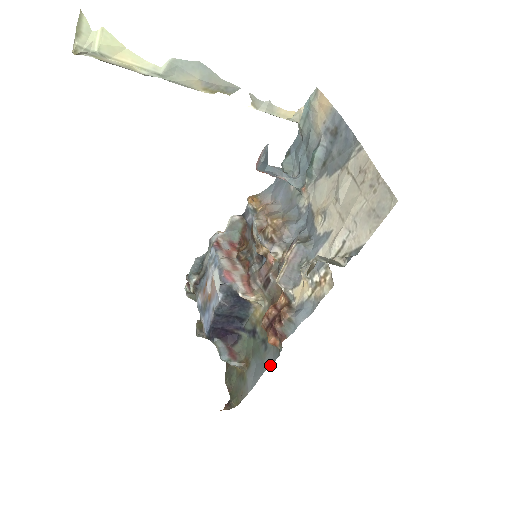
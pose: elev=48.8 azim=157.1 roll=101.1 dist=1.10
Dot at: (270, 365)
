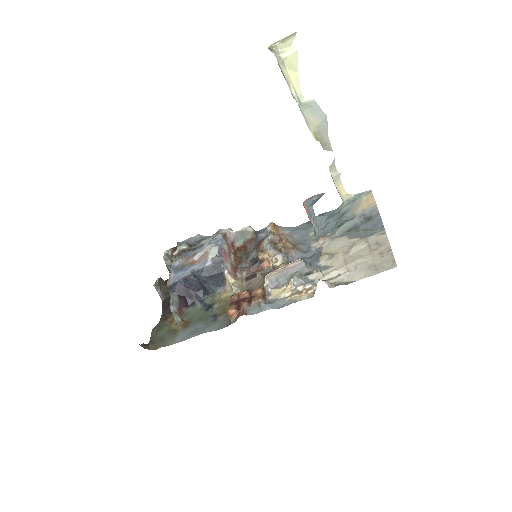
Dot at: (213, 330)
